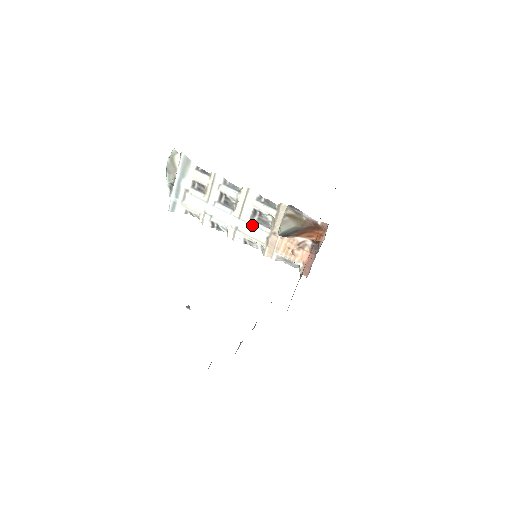
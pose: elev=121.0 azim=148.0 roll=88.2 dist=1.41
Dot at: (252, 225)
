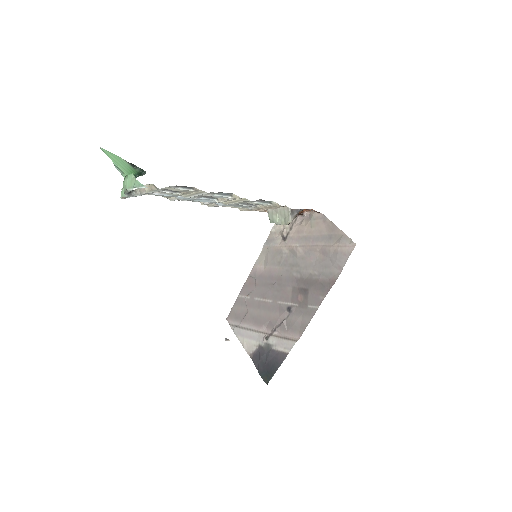
Dot at: (237, 205)
